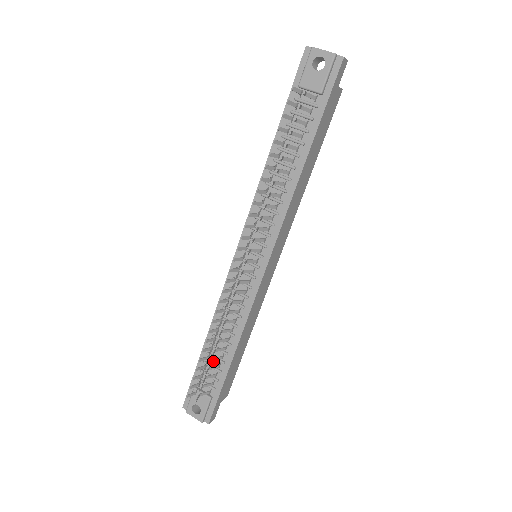
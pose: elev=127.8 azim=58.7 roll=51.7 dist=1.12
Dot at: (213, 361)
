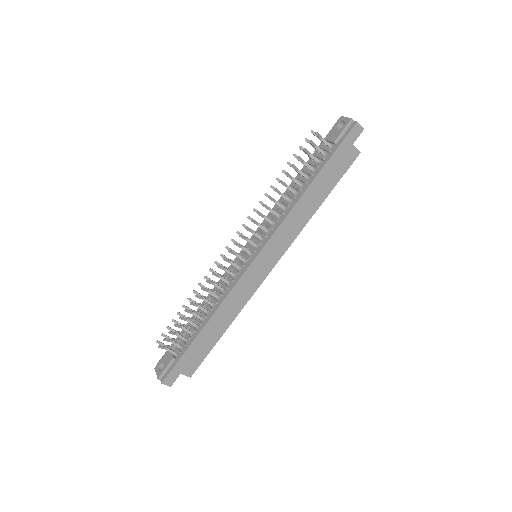
Dot at: (191, 329)
